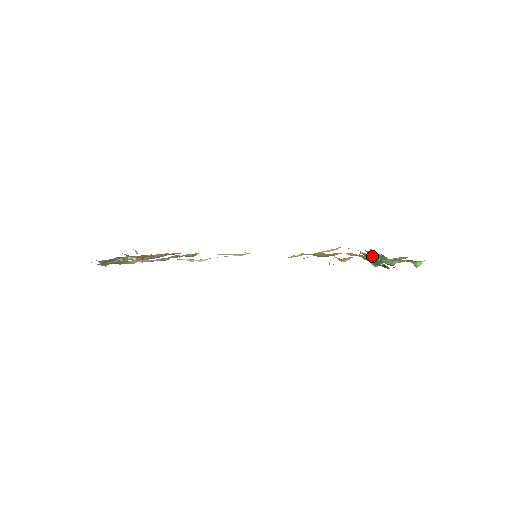
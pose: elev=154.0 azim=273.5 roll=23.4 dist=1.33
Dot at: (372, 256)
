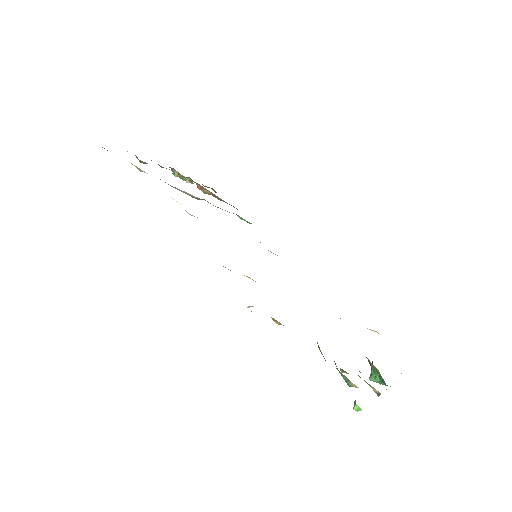
Dot at: (371, 364)
